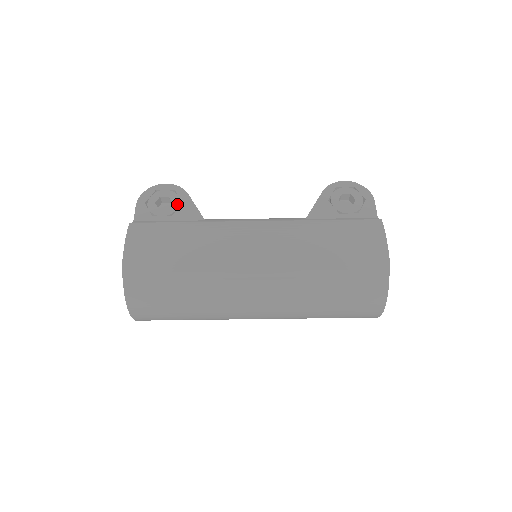
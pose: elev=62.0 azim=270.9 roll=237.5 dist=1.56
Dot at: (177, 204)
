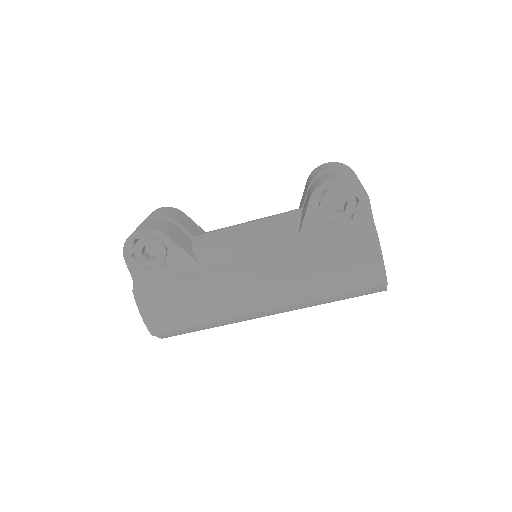
Dot at: (163, 251)
